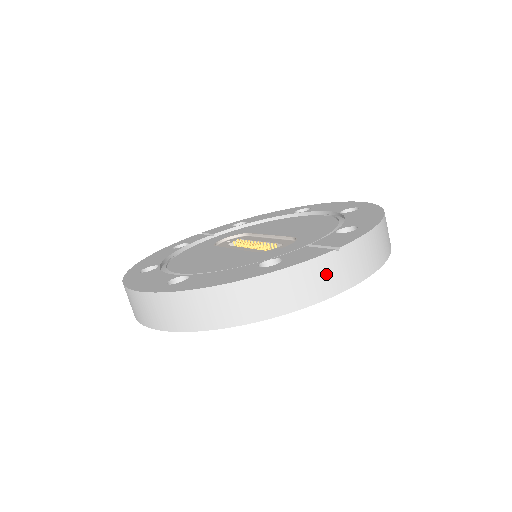
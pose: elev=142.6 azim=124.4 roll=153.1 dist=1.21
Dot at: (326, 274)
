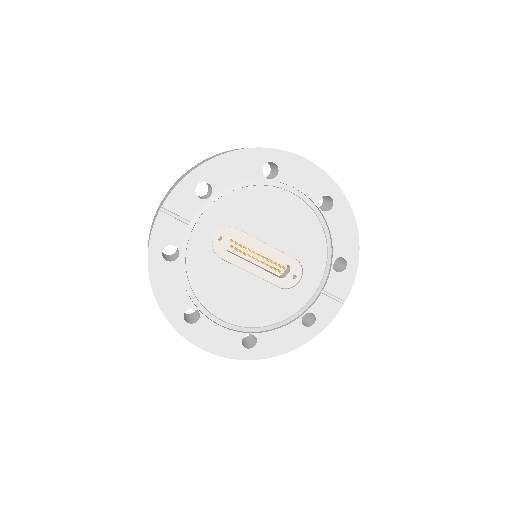
Dot at: occluded
